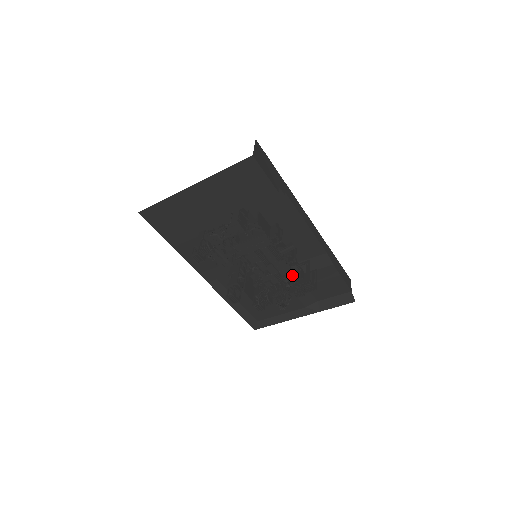
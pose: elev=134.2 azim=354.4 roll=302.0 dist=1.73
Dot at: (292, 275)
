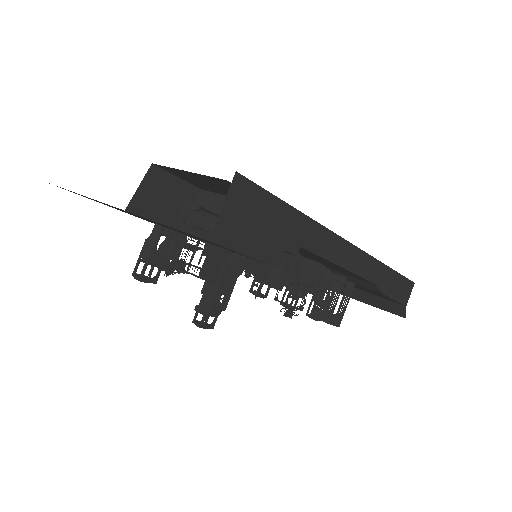
Dot at: occluded
